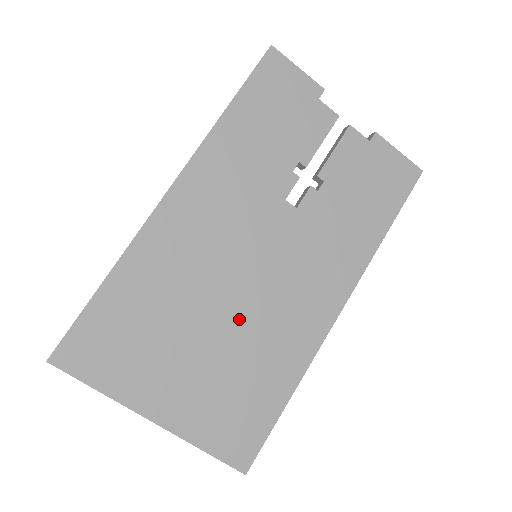
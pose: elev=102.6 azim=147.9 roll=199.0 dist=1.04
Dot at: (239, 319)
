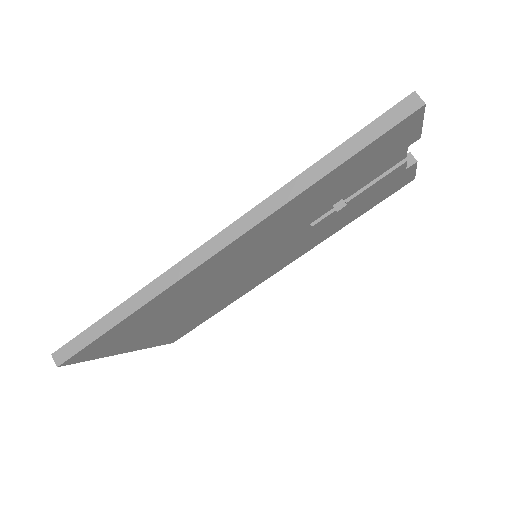
Dot at: (219, 294)
